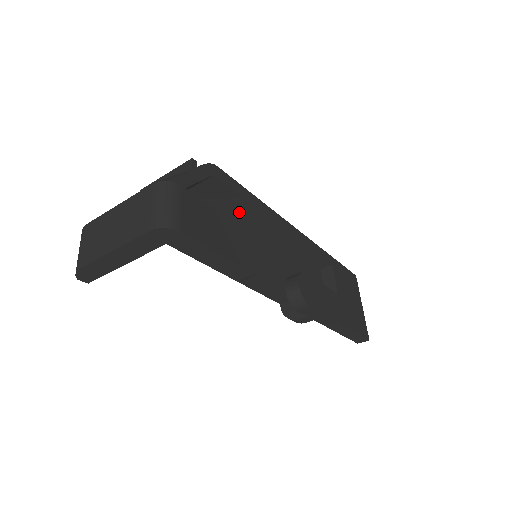
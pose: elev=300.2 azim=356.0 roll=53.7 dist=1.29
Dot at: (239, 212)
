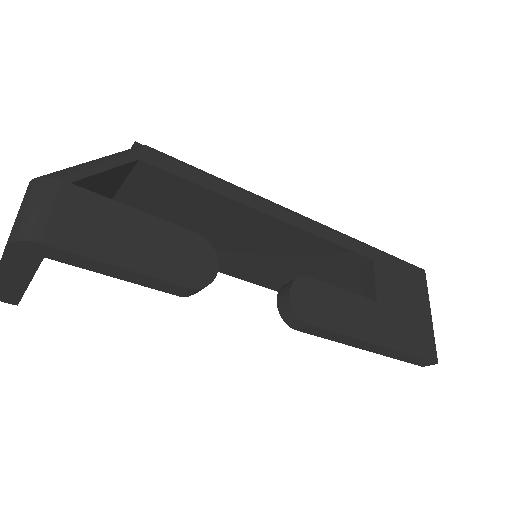
Dot at: (204, 203)
